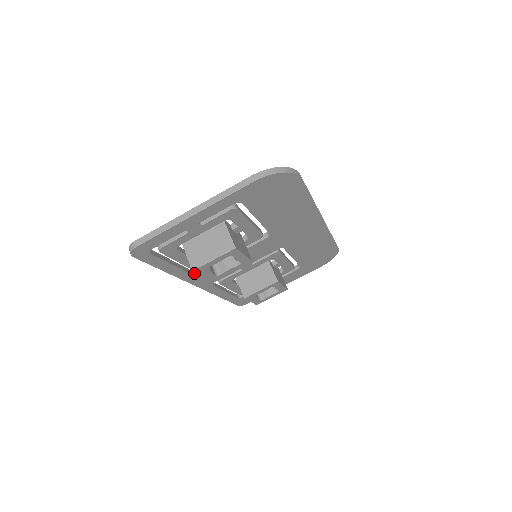
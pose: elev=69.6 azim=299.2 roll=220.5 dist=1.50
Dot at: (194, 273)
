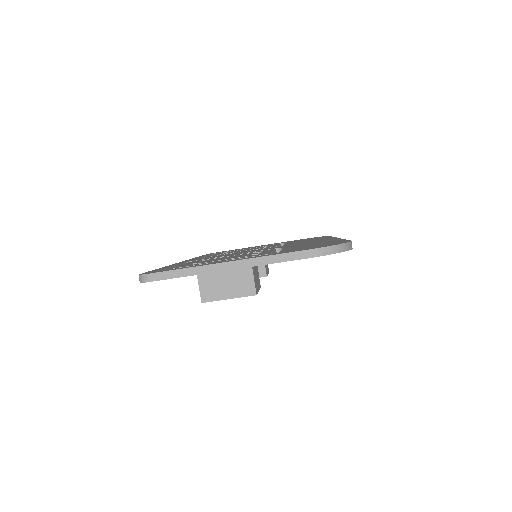
Dot at: occluded
